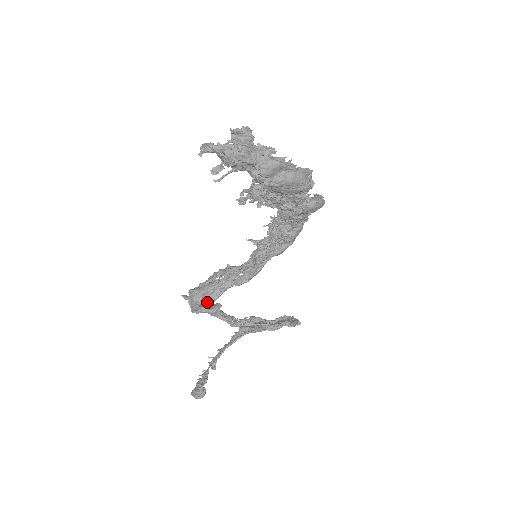
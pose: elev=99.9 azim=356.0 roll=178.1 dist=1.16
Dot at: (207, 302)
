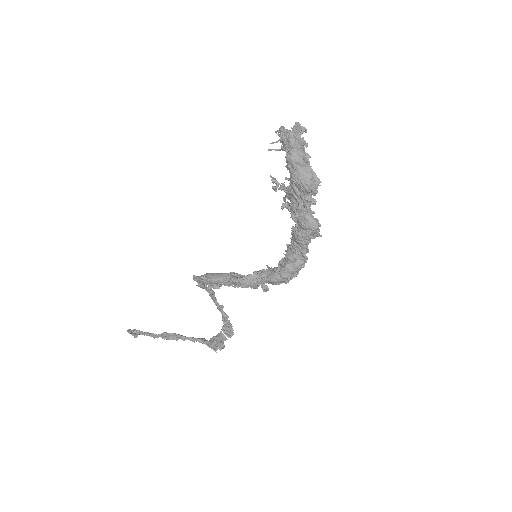
Dot at: (206, 276)
